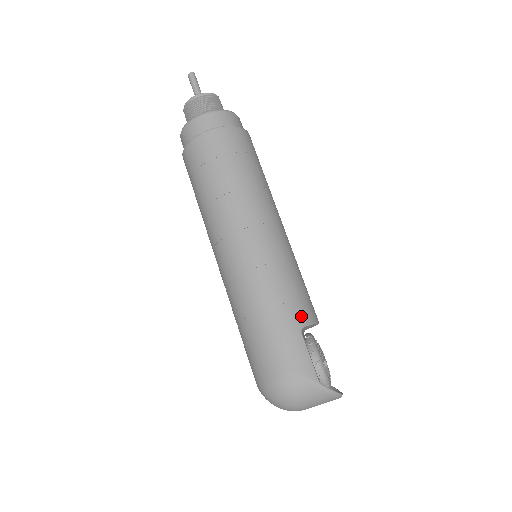
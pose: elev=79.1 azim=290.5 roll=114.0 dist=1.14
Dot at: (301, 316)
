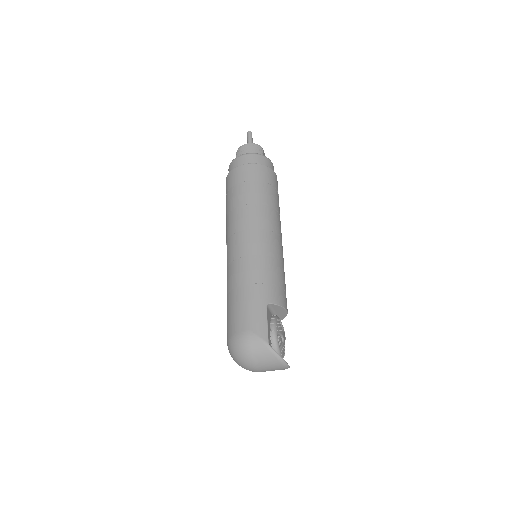
Dot at: (270, 296)
